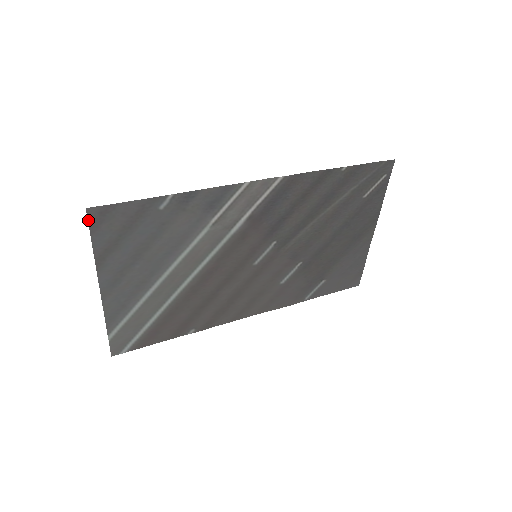
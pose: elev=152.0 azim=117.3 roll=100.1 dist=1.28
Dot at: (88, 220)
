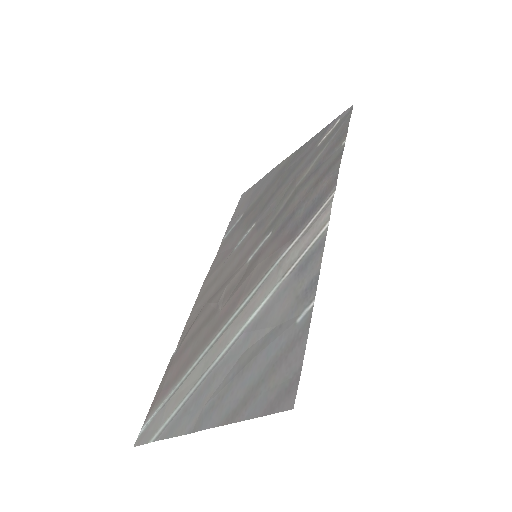
Dot at: (278, 412)
